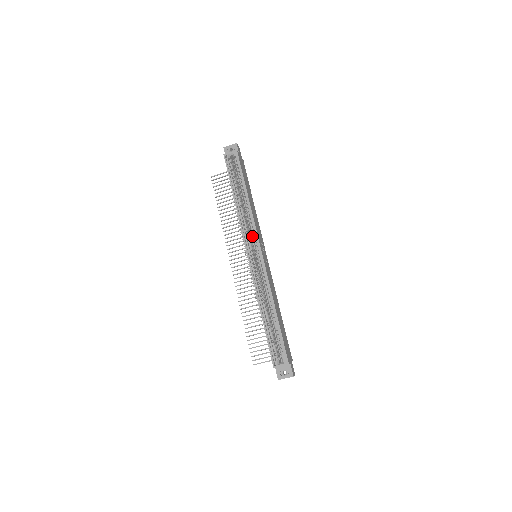
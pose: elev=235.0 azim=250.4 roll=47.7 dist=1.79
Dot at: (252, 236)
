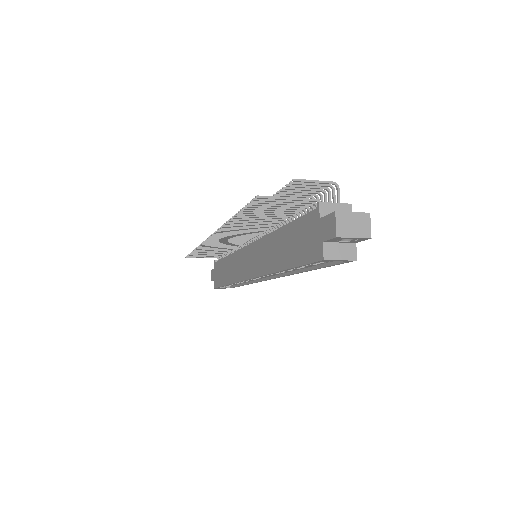
Dot at: occluded
